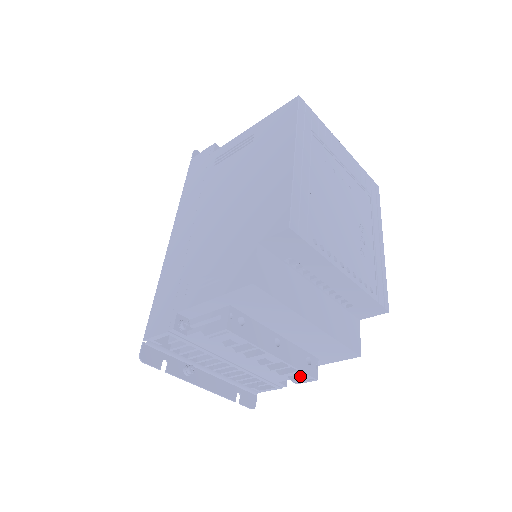
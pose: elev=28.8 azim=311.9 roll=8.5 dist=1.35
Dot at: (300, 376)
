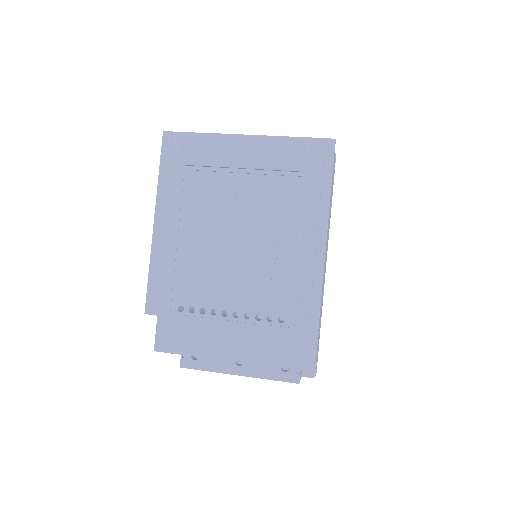
Dot at: occluded
